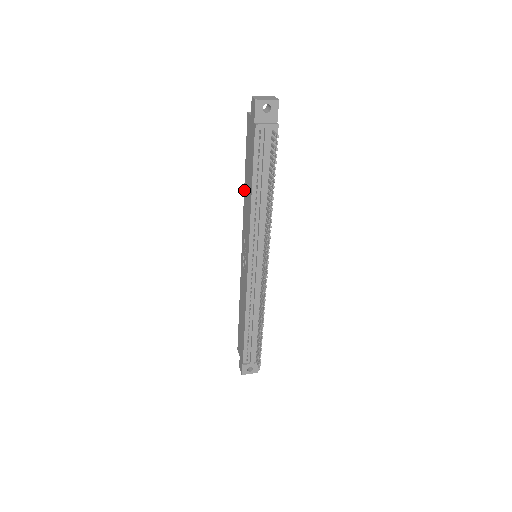
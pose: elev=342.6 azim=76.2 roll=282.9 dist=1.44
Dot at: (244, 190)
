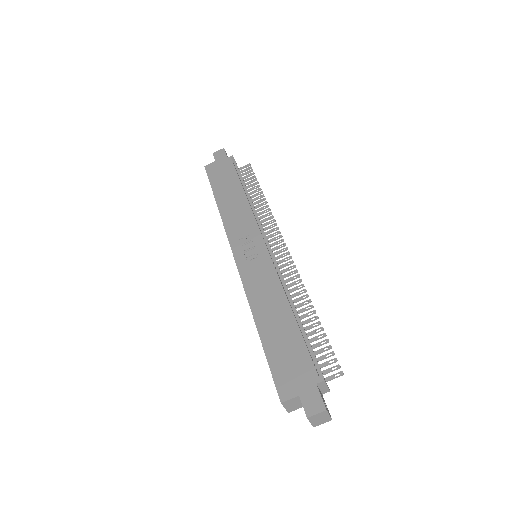
Dot at: (219, 208)
